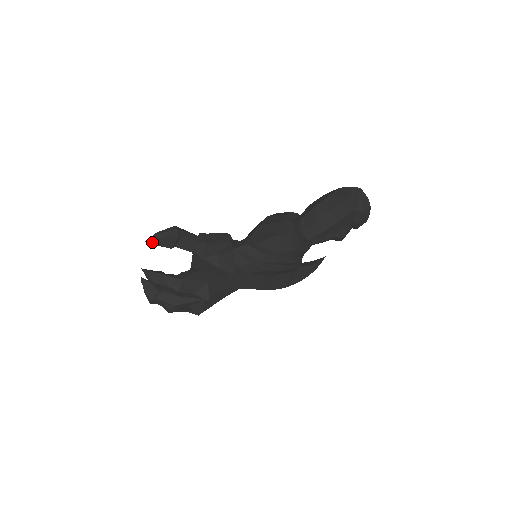
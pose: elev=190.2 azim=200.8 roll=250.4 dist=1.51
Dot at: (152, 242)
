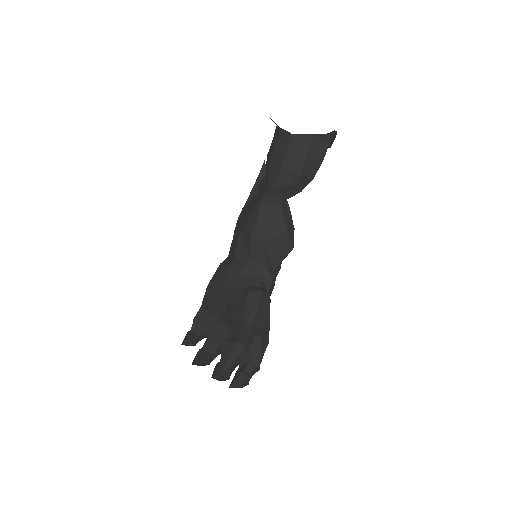
Dot at: (227, 369)
